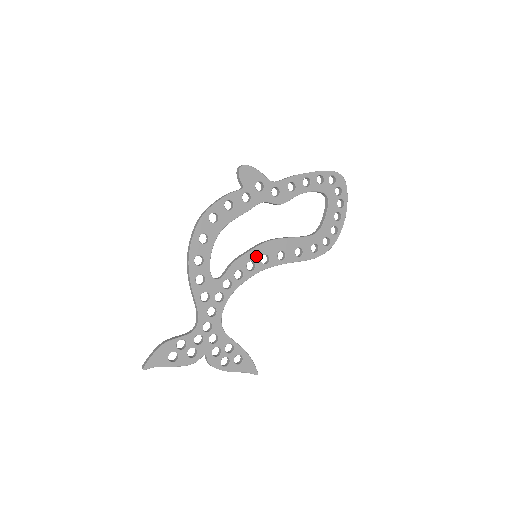
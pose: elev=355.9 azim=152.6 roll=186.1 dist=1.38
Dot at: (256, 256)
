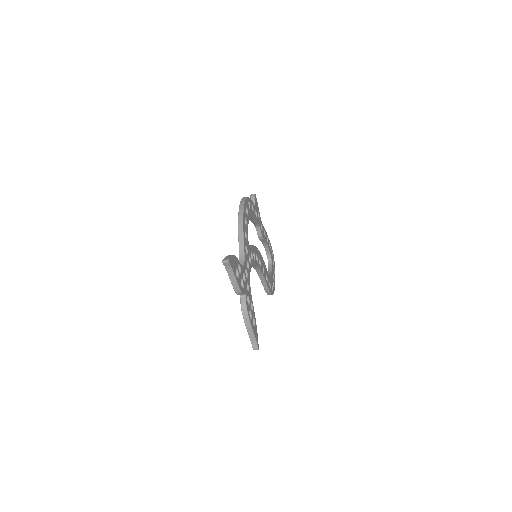
Dot at: (258, 255)
